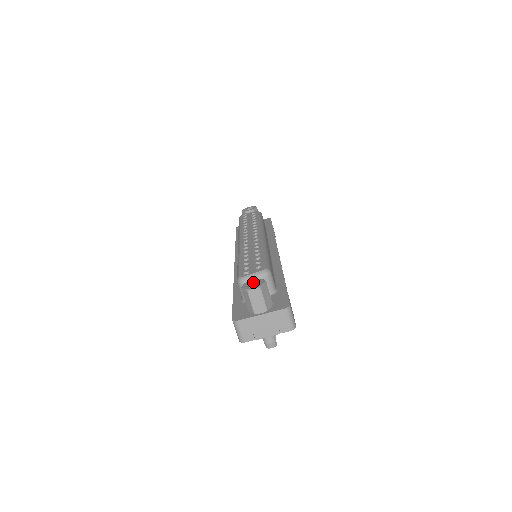
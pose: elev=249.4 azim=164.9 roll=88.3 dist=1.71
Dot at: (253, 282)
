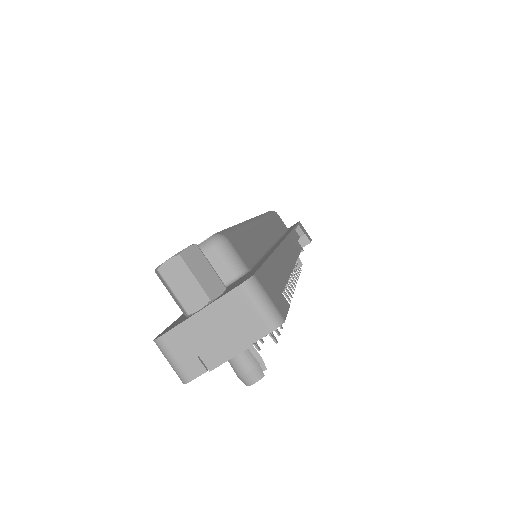
Dot at: occluded
